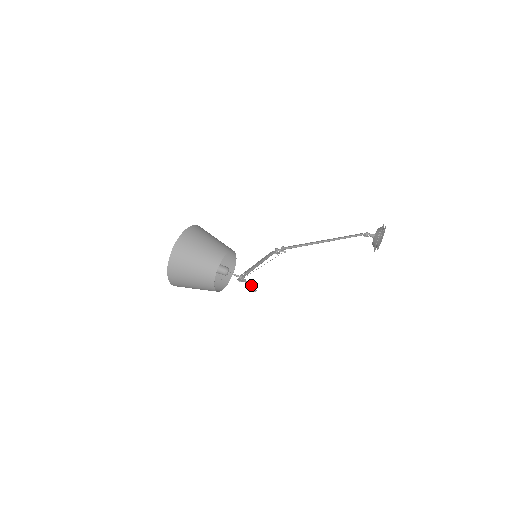
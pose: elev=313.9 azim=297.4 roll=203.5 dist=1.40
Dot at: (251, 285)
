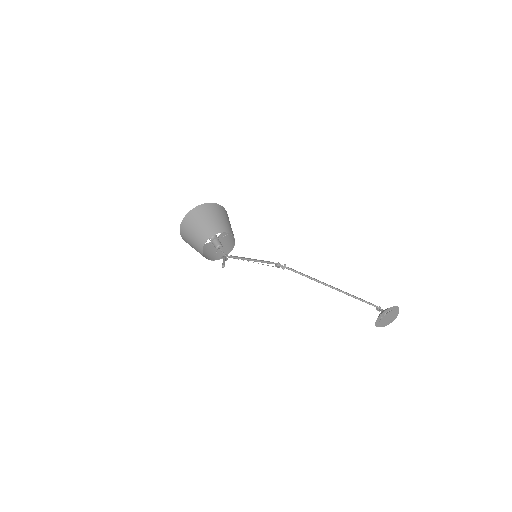
Dot at: (224, 262)
